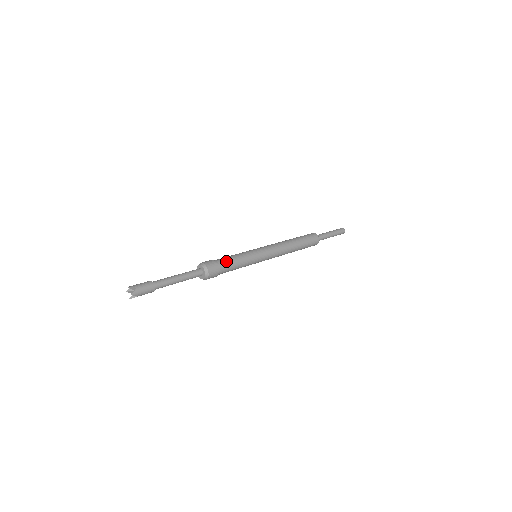
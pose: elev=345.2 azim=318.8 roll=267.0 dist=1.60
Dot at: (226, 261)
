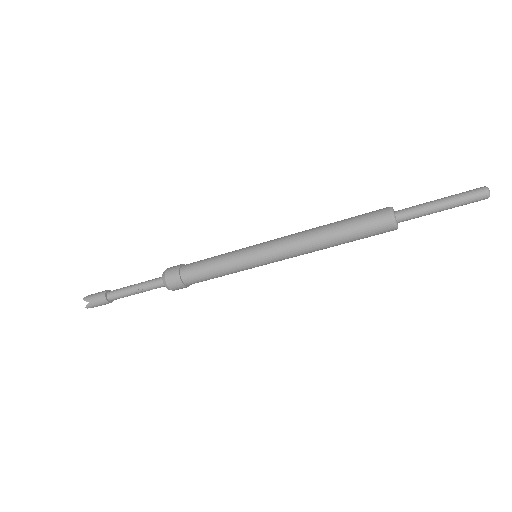
Dot at: (196, 272)
